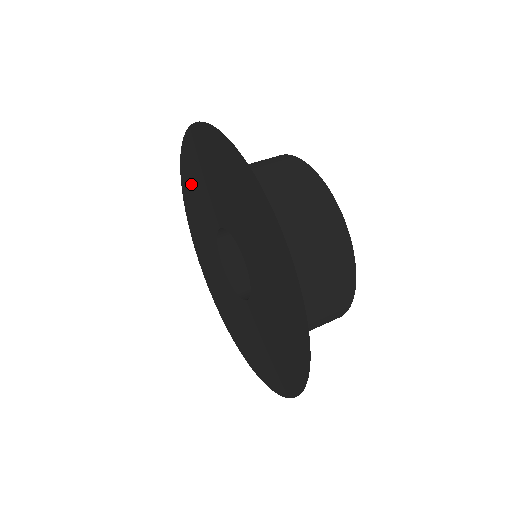
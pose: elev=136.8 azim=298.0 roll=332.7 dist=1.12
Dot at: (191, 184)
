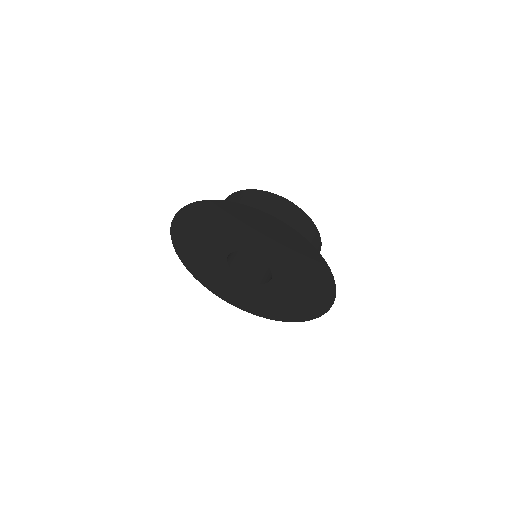
Dot at: (190, 233)
